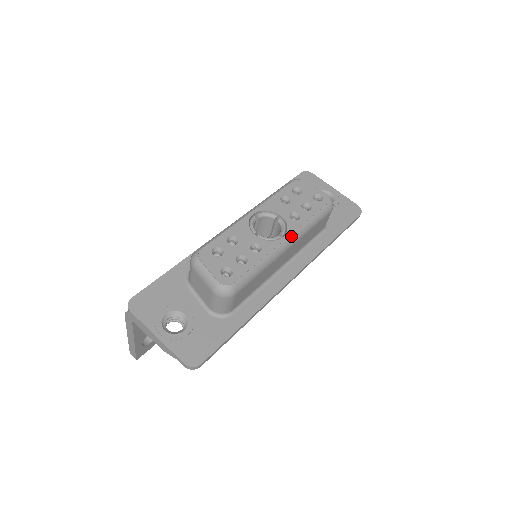
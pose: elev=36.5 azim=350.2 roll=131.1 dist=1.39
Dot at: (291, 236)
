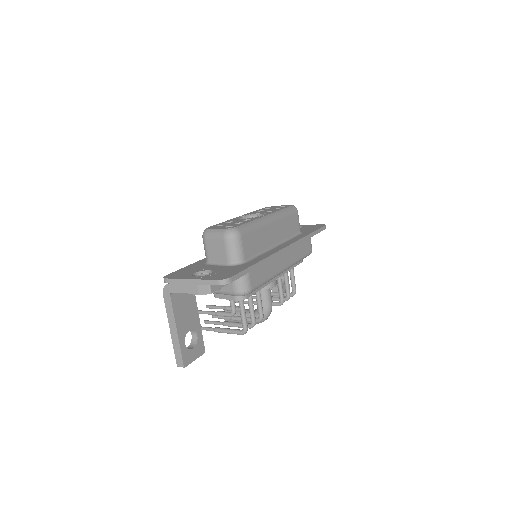
Dot at: (271, 215)
